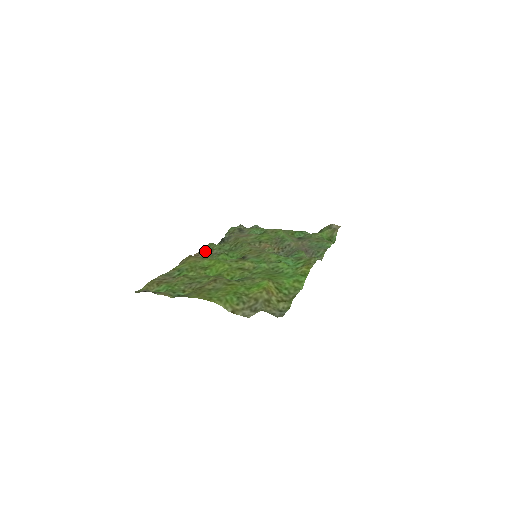
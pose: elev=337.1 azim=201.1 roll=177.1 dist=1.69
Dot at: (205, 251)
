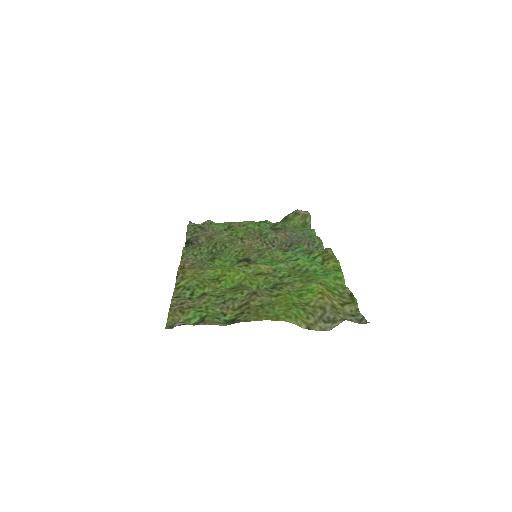
Dot at: (187, 259)
